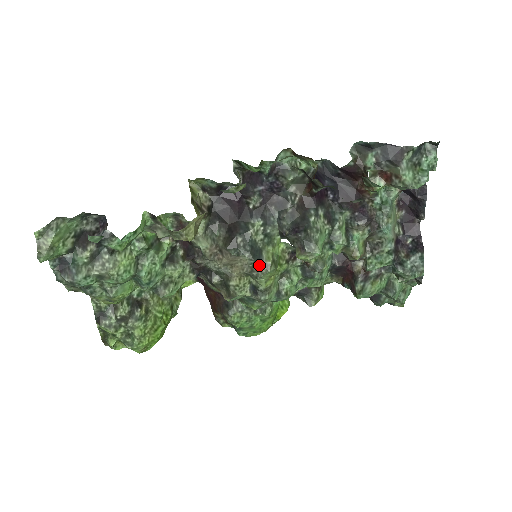
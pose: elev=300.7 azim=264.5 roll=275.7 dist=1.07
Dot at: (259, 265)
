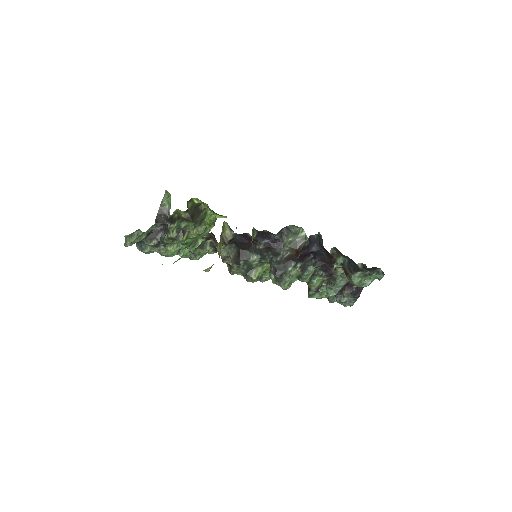
Dot at: (248, 277)
